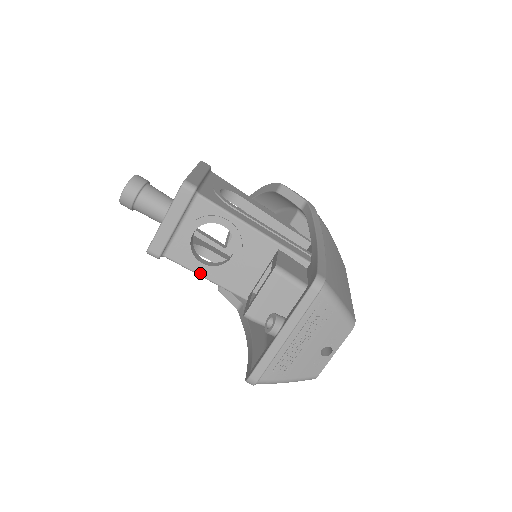
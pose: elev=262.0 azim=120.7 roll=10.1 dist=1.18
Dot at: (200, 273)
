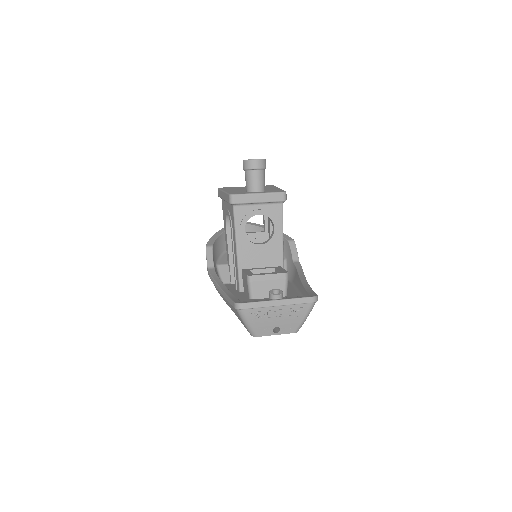
Dot at: (237, 233)
